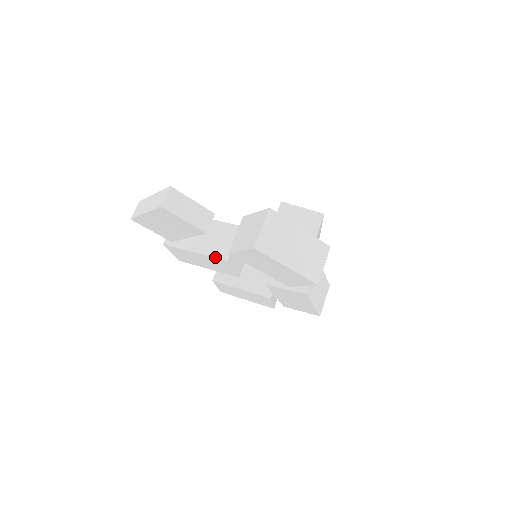
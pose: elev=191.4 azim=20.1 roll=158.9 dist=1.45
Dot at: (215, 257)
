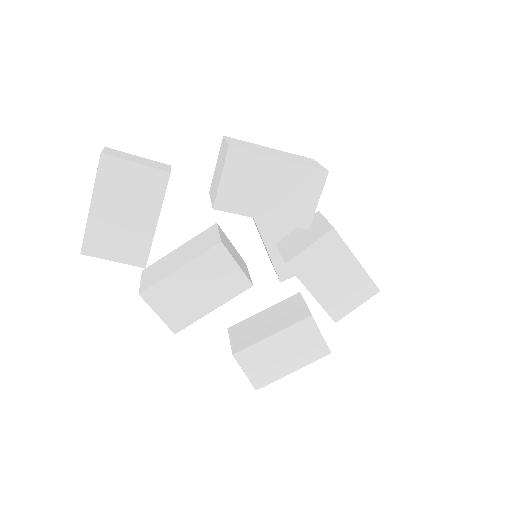
Dot at: (205, 251)
